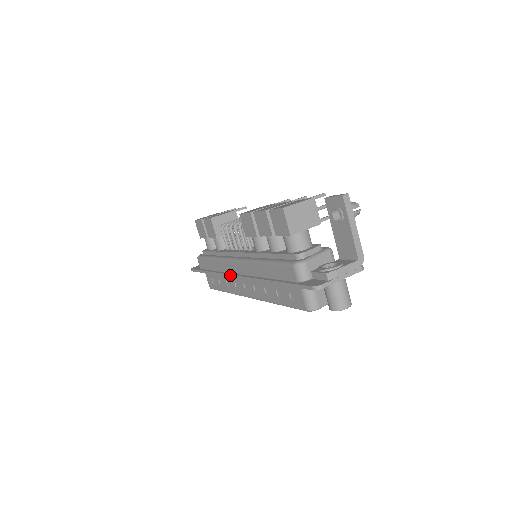
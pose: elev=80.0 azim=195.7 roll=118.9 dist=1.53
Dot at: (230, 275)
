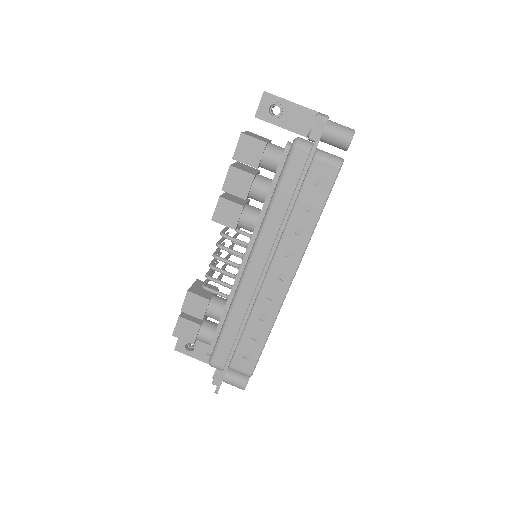
Dot at: (258, 285)
